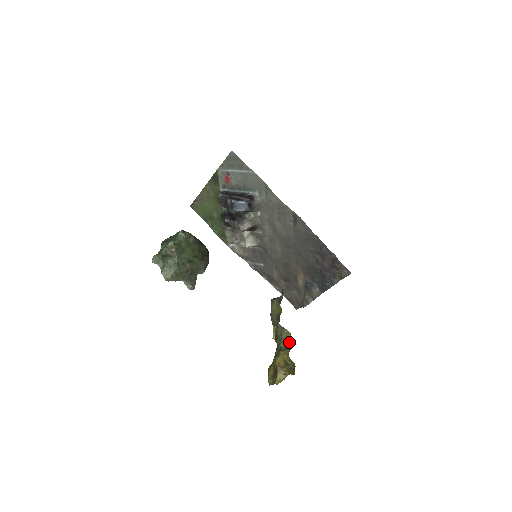
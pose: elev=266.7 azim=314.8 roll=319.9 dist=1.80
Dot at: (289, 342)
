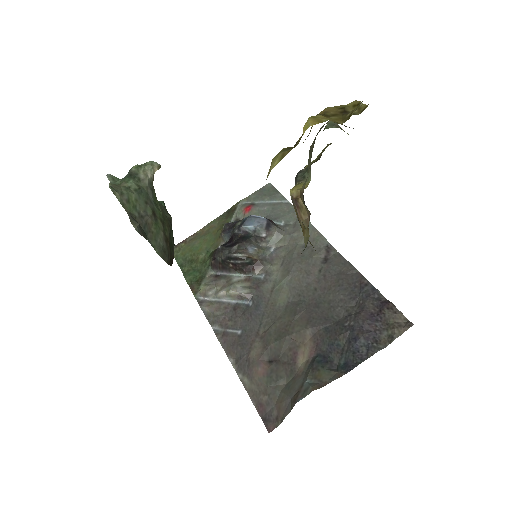
Dot at: (349, 127)
